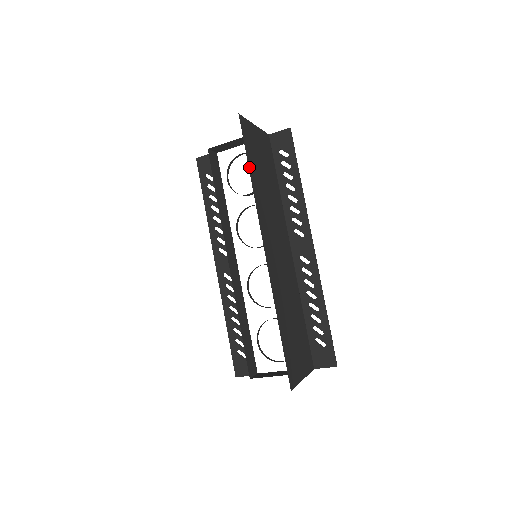
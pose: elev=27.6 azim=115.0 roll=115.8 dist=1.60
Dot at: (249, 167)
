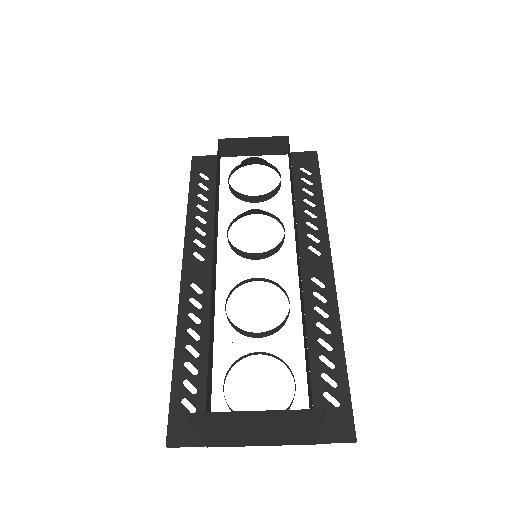
Dot at: occluded
